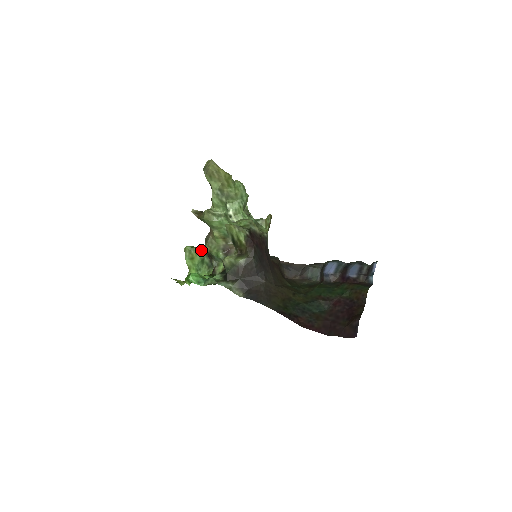
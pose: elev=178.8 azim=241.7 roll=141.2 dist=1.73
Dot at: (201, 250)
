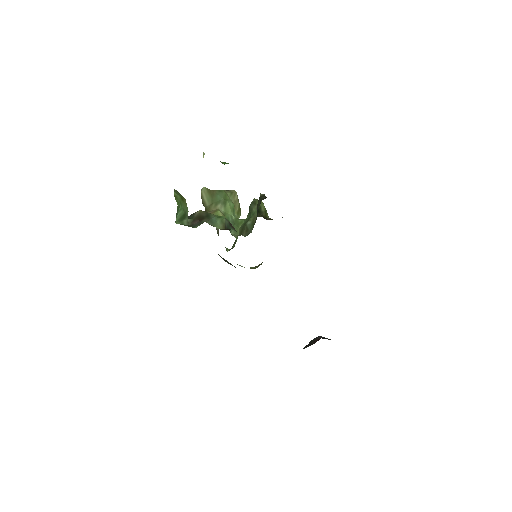
Dot at: occluded
